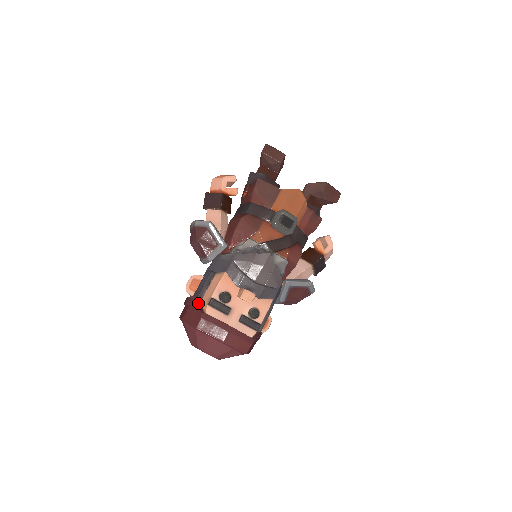
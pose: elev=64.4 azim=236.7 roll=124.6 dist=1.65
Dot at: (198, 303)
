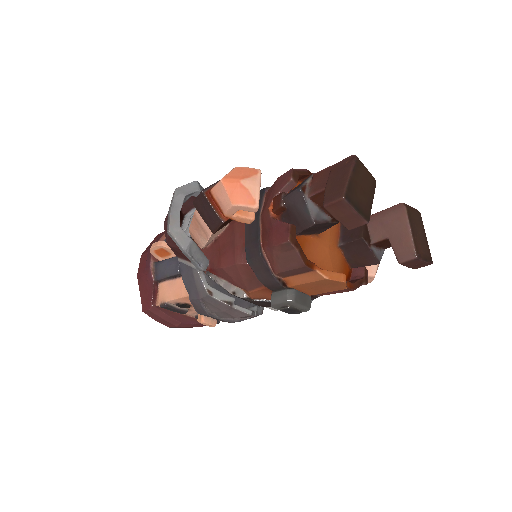
Dot at: (152, 291)
